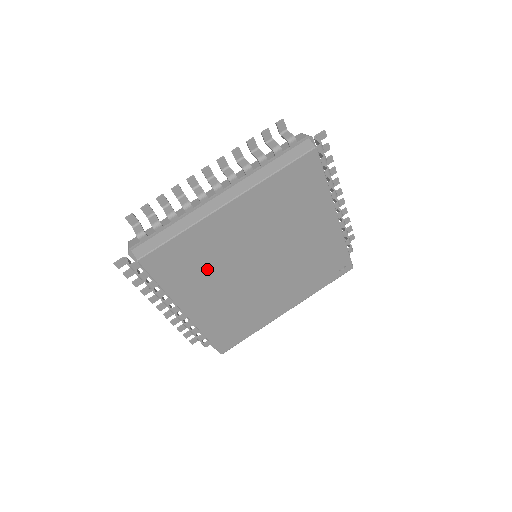
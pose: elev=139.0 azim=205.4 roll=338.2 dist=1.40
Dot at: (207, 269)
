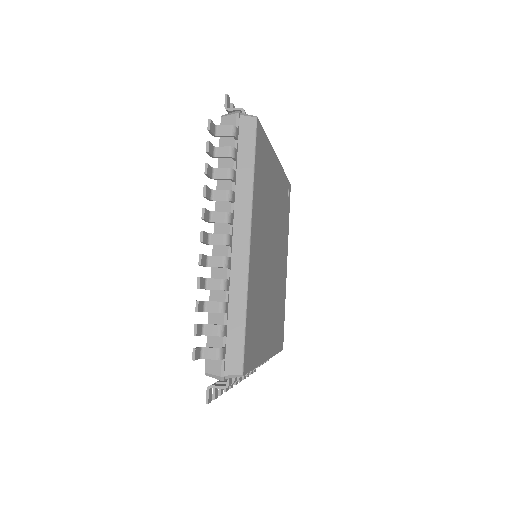
Dot at: (261, 310)
